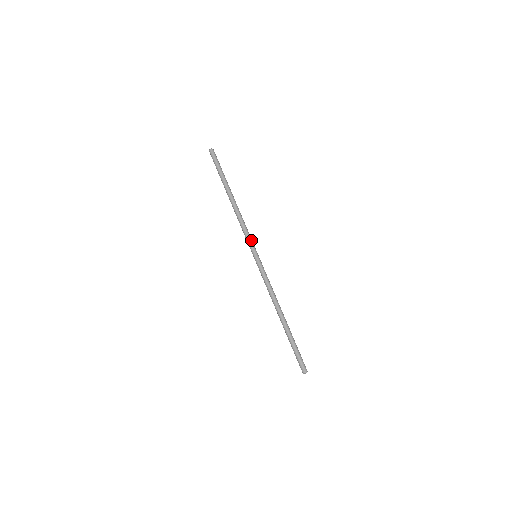
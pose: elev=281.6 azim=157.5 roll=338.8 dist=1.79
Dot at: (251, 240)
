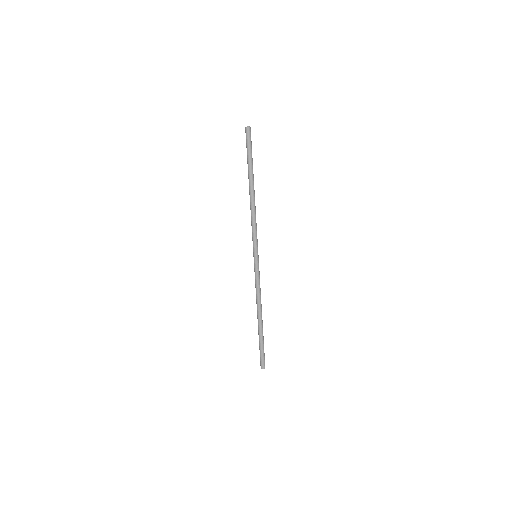
Dot at: (257, 240)
